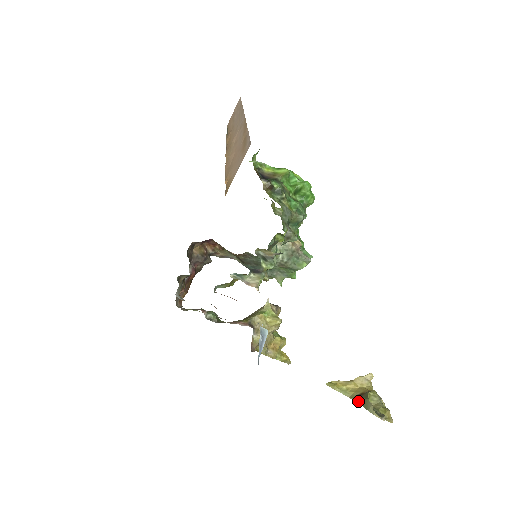
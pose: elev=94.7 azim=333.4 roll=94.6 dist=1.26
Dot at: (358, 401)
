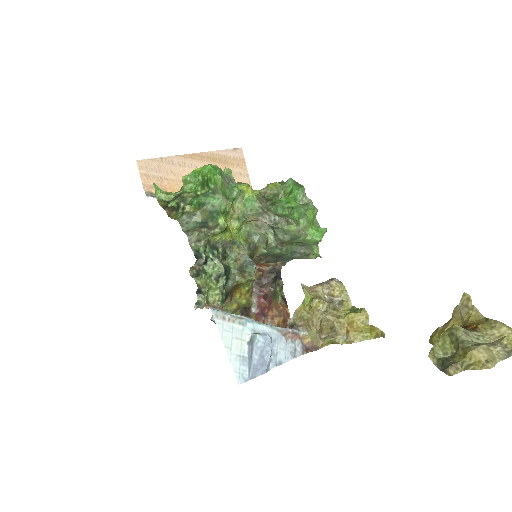
Dot at: occluded
